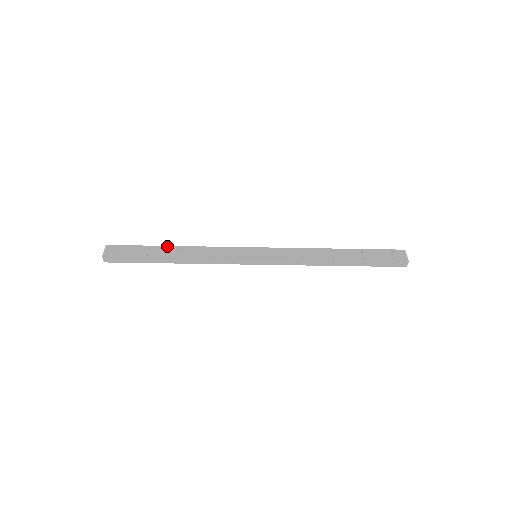
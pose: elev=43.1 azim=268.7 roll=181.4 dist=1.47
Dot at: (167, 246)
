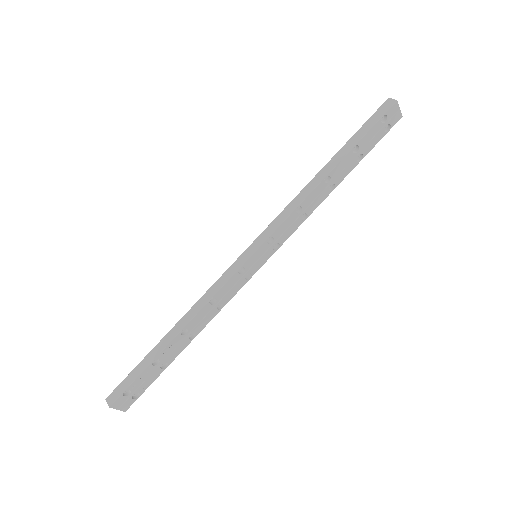
Dot at: occluded
